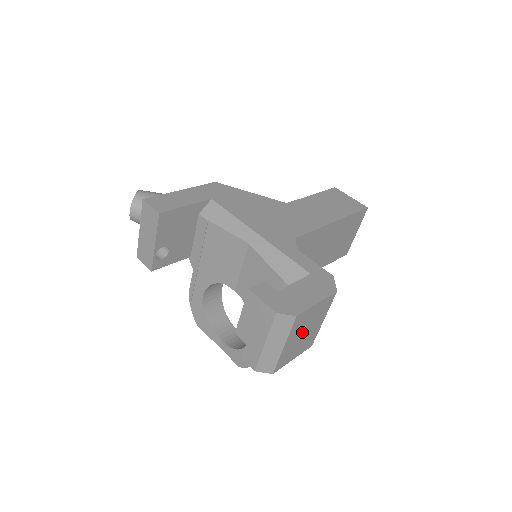
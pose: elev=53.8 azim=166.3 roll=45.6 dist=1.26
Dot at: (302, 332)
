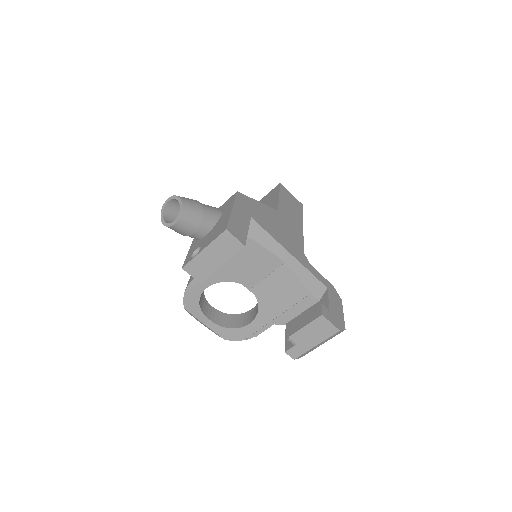
Dot at: occluded
